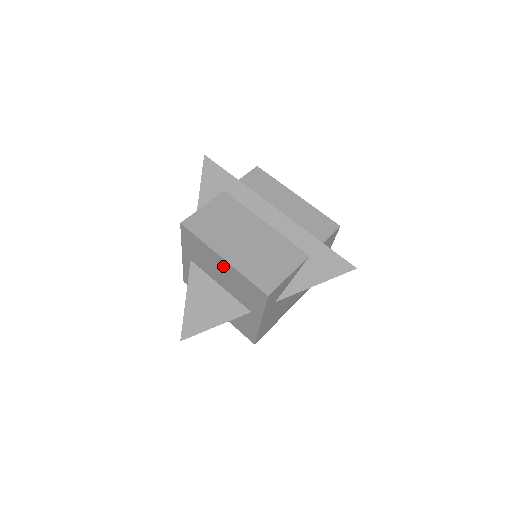
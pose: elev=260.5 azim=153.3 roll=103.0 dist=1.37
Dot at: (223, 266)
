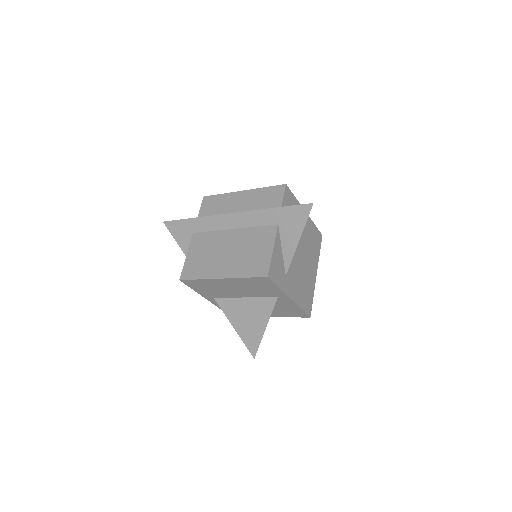
Dot at: (228, 283)
